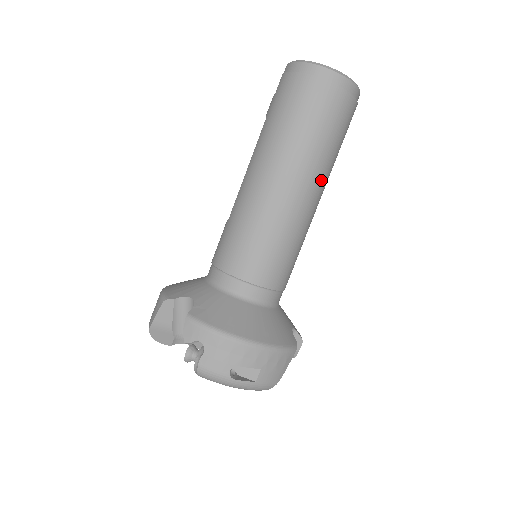
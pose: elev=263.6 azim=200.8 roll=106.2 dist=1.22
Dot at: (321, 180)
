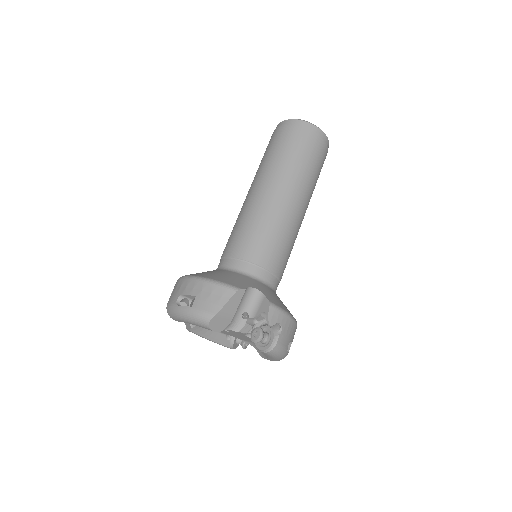
Dot at: (279, 179)
